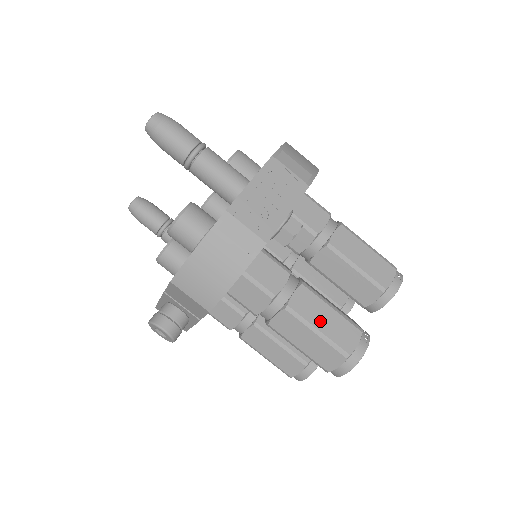
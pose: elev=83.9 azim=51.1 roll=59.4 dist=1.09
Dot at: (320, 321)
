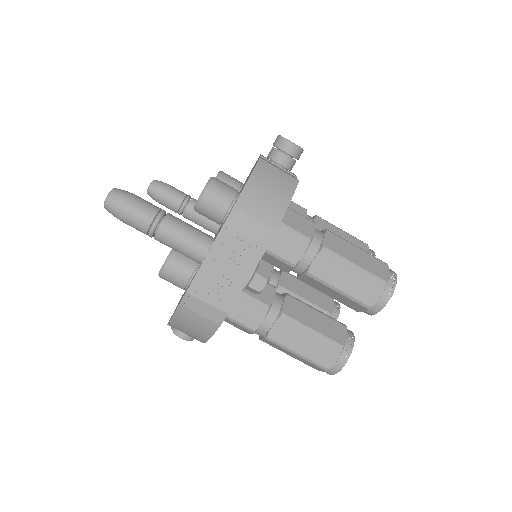
Dot at: (299, 346)
